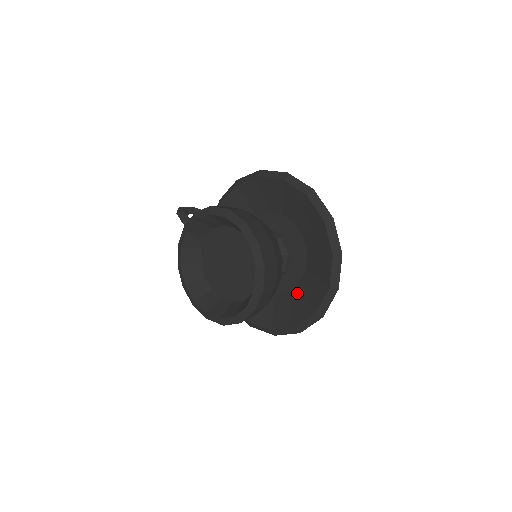
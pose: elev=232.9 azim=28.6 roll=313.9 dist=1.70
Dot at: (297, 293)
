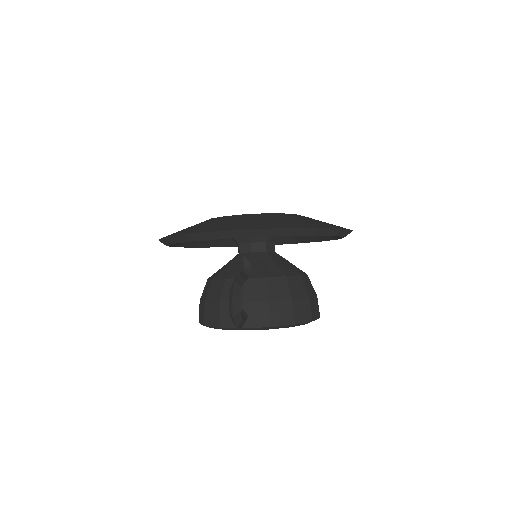
Dot at: occluded
